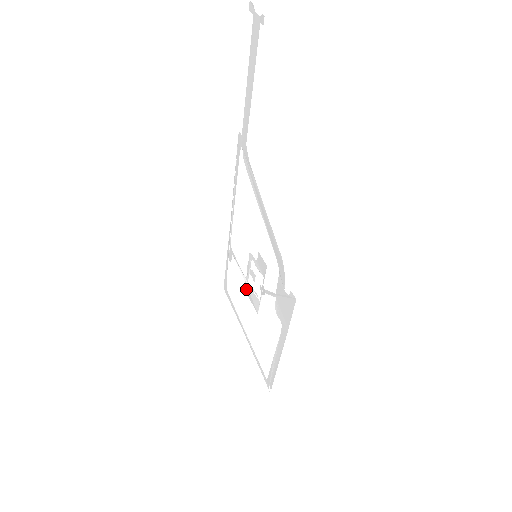
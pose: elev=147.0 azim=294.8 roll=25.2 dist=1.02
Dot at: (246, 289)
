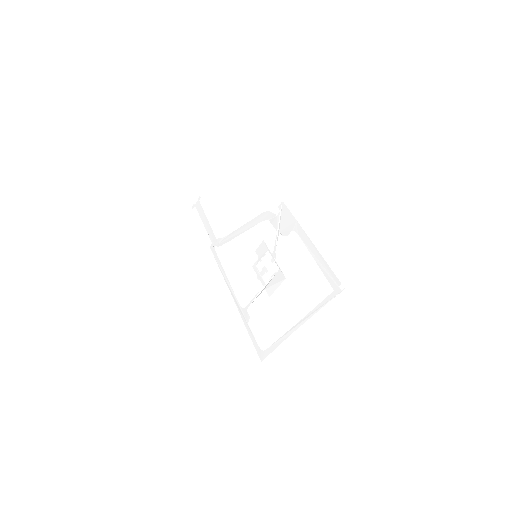
Dot at: (269, 292)
